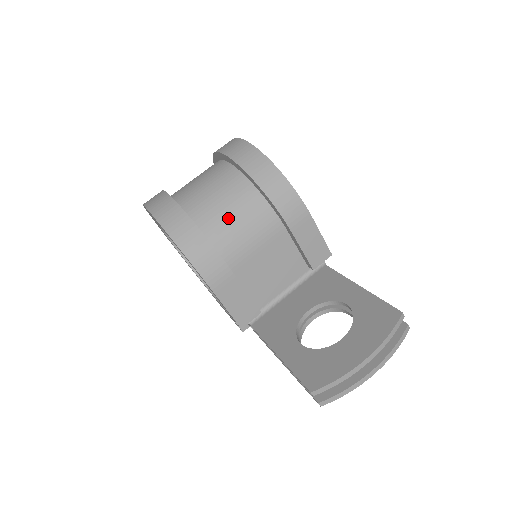
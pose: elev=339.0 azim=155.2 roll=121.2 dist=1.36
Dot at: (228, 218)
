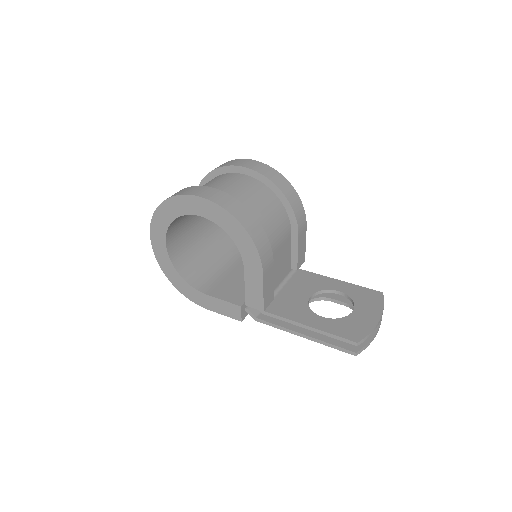
Dot at: (267, 217)
